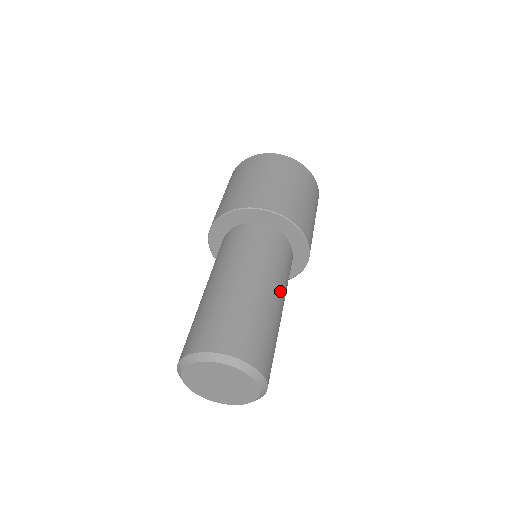
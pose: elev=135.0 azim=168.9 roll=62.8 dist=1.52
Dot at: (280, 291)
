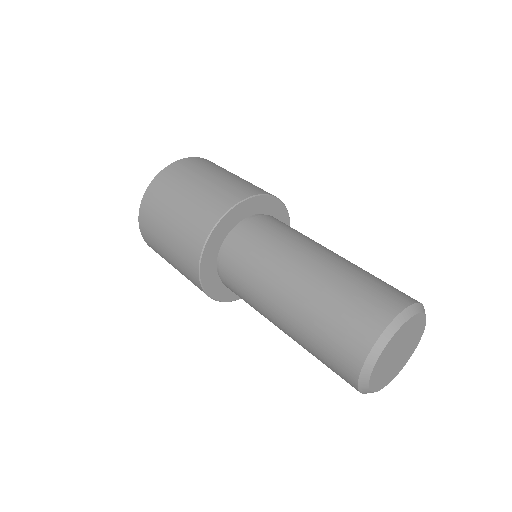
Dot at: (321, 246)
